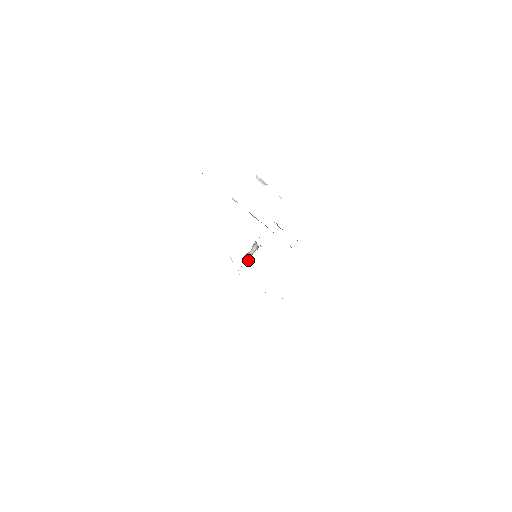
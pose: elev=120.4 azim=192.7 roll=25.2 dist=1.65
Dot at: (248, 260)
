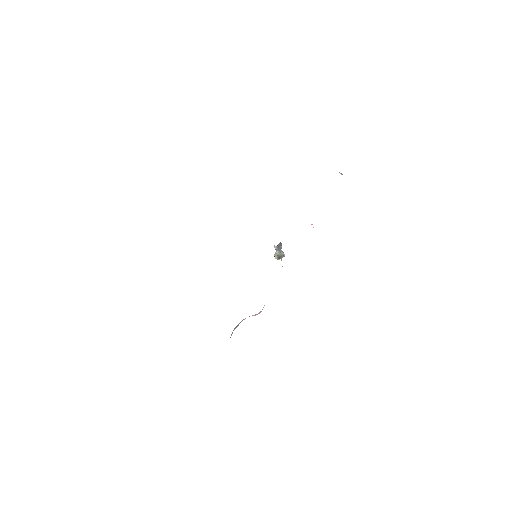
Dot at: (278, 257)
